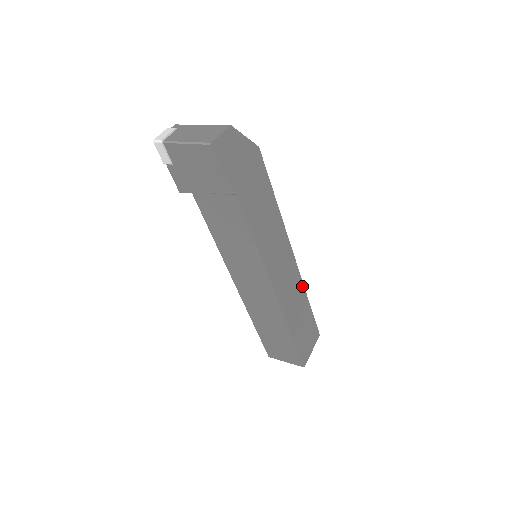
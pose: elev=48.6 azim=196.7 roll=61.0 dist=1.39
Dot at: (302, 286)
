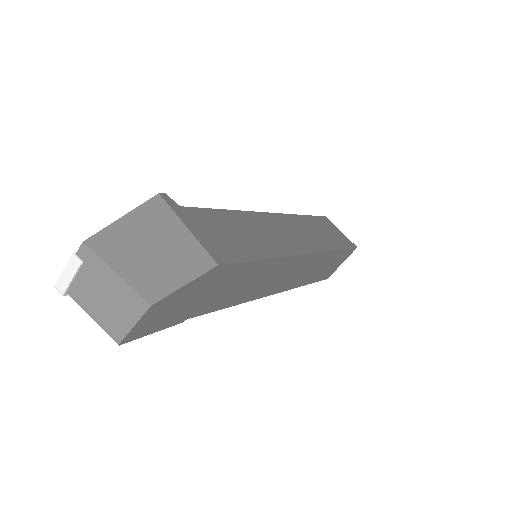
Dot at: (325, 253)
